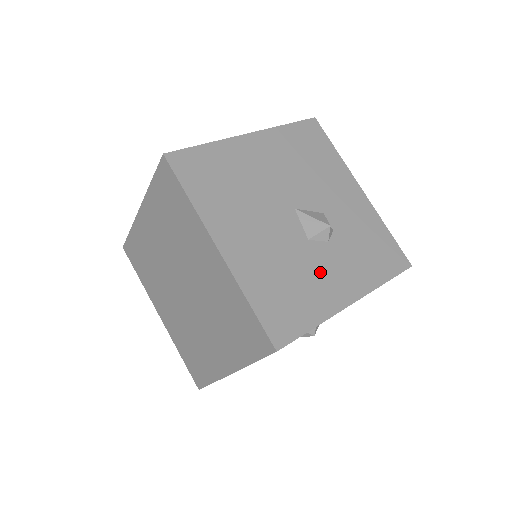
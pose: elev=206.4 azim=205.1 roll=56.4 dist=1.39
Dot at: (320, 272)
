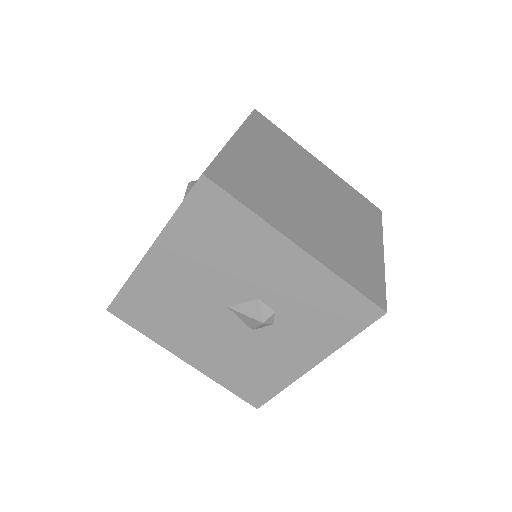
Dot at: (273, 352)
